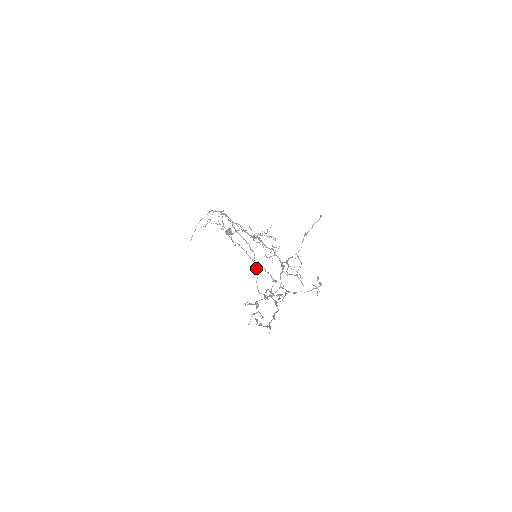
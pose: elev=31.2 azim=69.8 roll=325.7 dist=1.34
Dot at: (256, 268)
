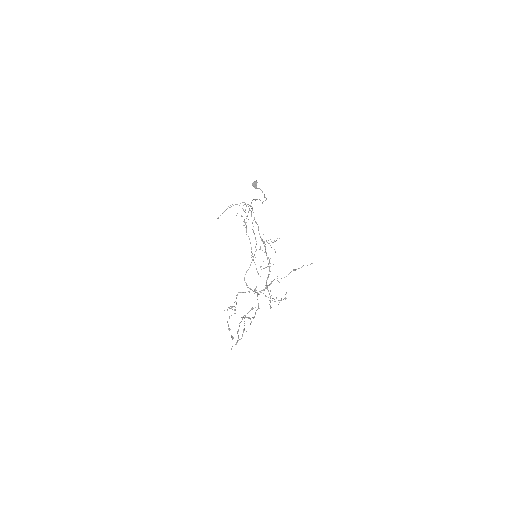
Dot at: occluded
